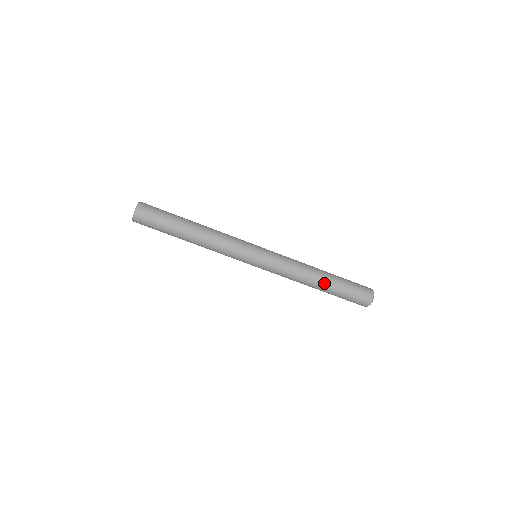
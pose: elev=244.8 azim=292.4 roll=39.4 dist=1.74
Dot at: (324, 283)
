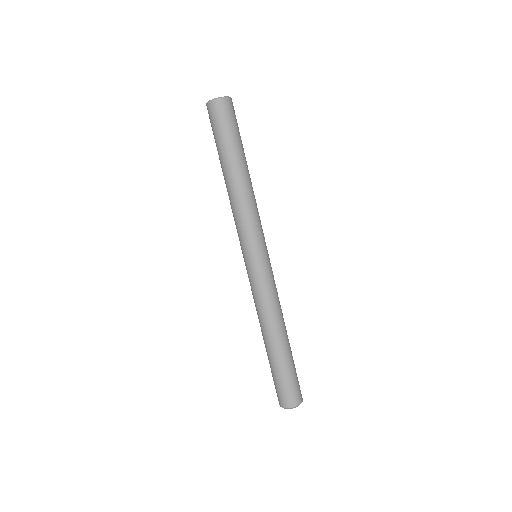
Dot at: (275, 346)
